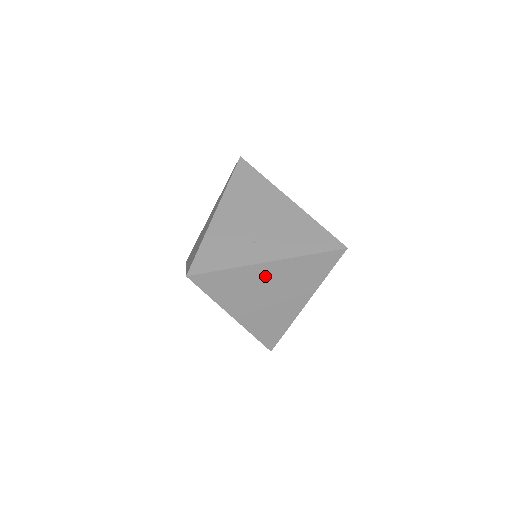
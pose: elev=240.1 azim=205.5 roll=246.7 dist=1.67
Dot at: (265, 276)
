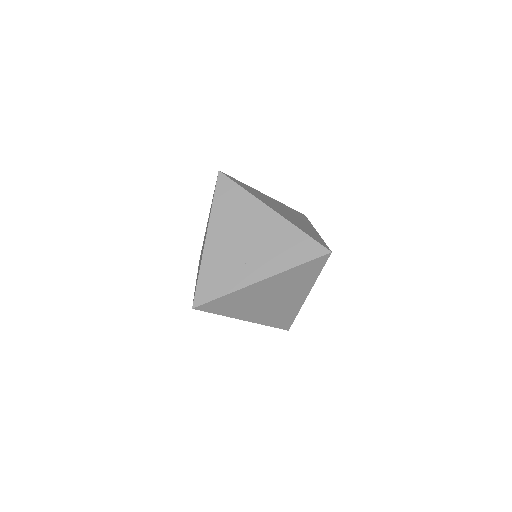
Dot at: (262, 290)
